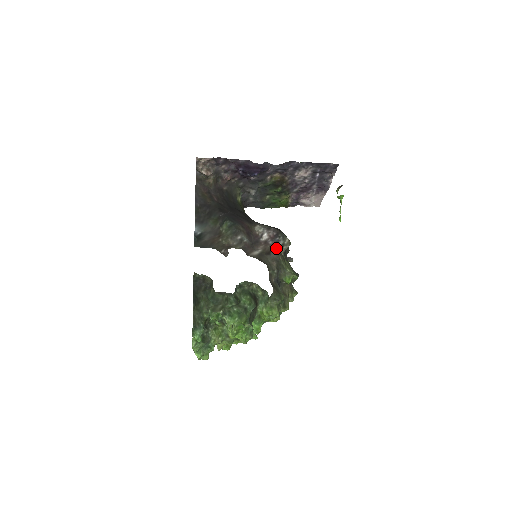
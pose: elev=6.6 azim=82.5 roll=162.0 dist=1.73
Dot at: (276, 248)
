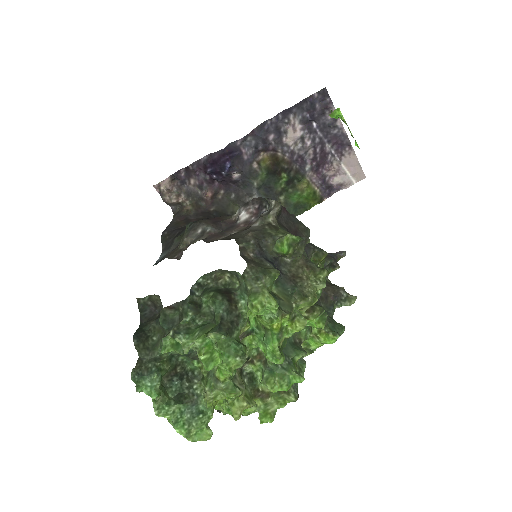
Dot at: occluded
